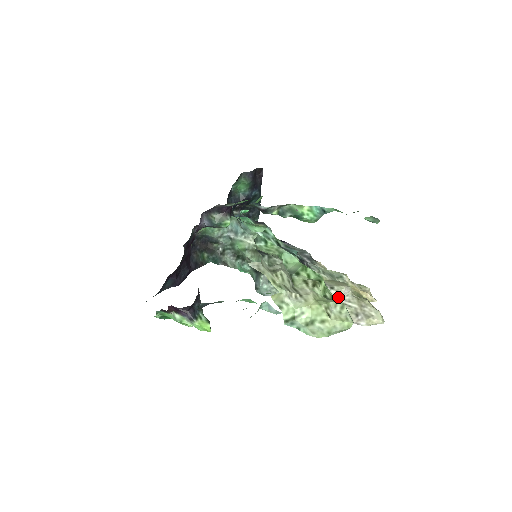
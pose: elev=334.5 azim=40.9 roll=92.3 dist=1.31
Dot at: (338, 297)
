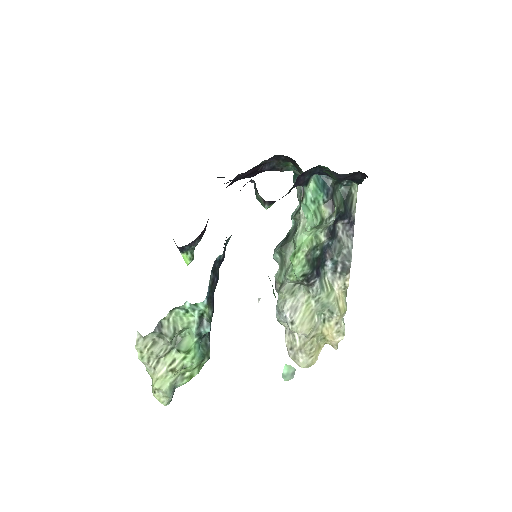
Dot at: (290, 330)
